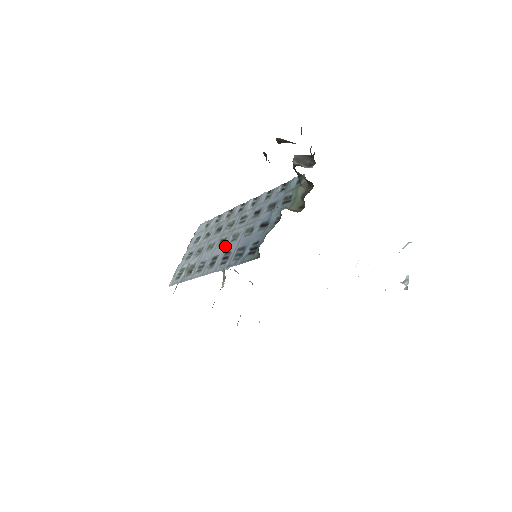
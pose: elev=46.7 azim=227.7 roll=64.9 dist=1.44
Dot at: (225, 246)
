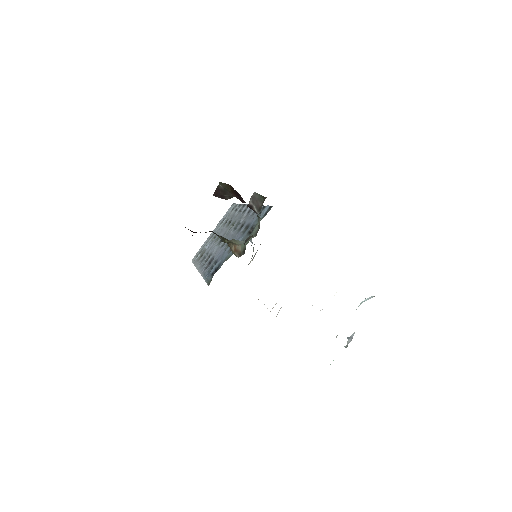
Dot at: (217, 249)
